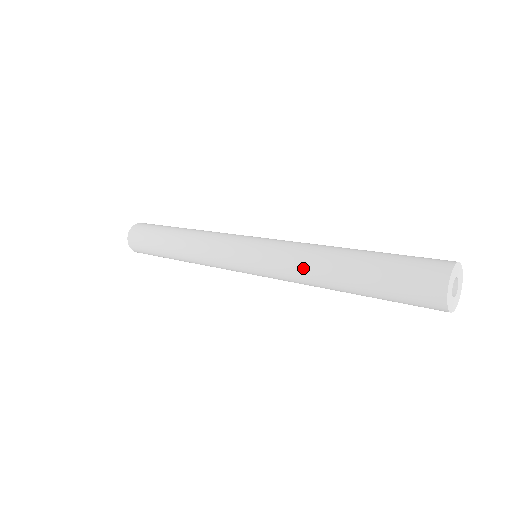
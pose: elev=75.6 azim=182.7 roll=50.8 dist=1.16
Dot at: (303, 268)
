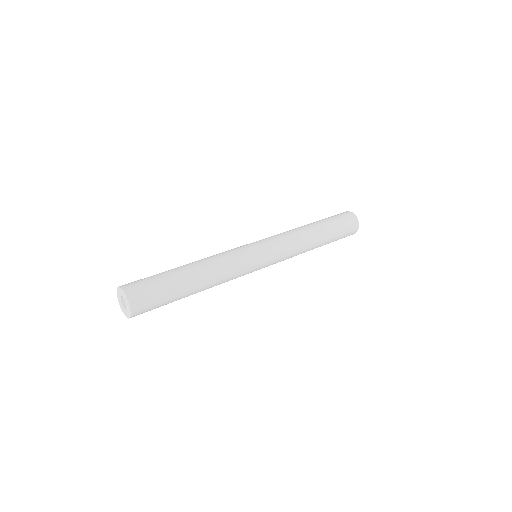
Dot at: (295, 231)
